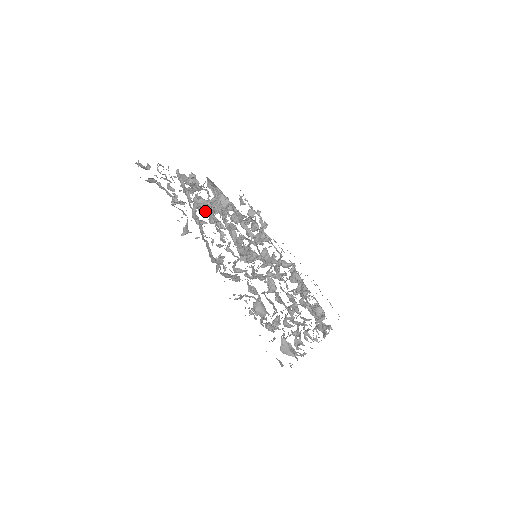
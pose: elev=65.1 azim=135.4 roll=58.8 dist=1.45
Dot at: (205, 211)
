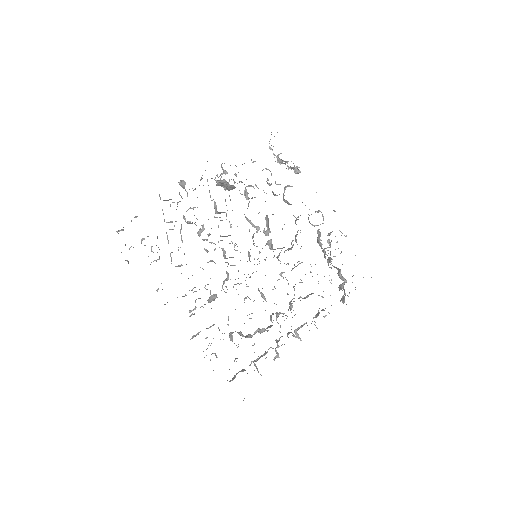
Dot at: occluded
